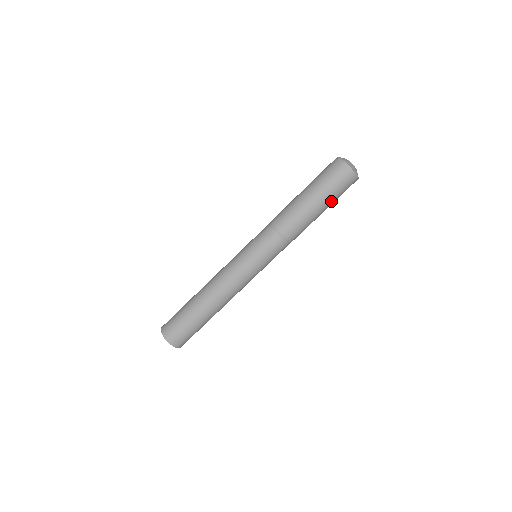
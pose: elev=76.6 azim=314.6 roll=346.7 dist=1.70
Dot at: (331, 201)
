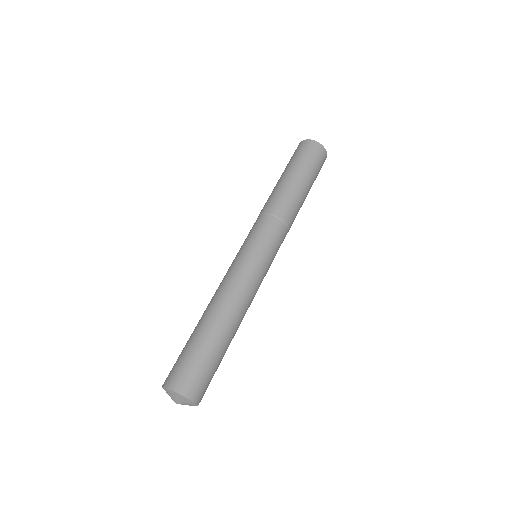
Dot at: (313, 181)
